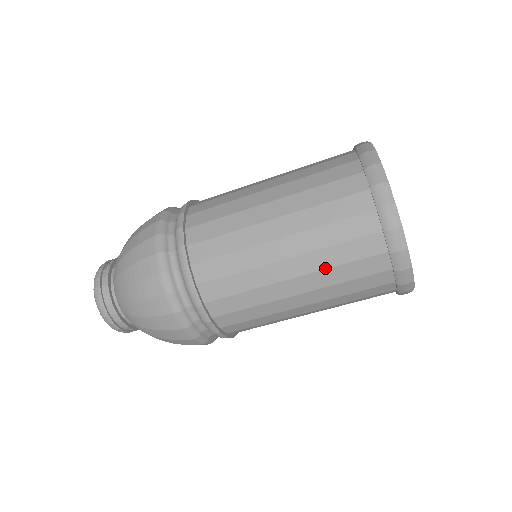
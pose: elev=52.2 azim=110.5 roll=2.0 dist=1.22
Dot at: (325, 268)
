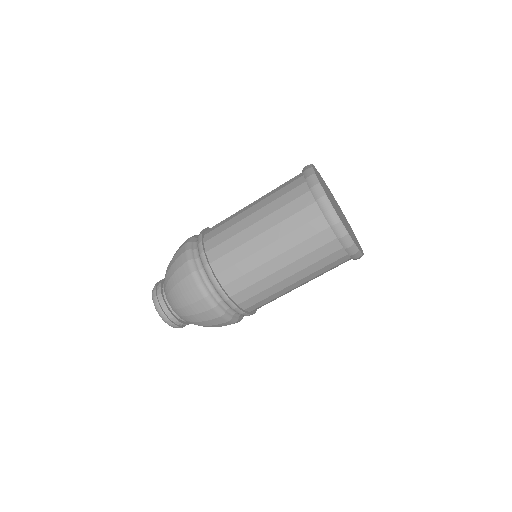
Dot at: (275, 211)
